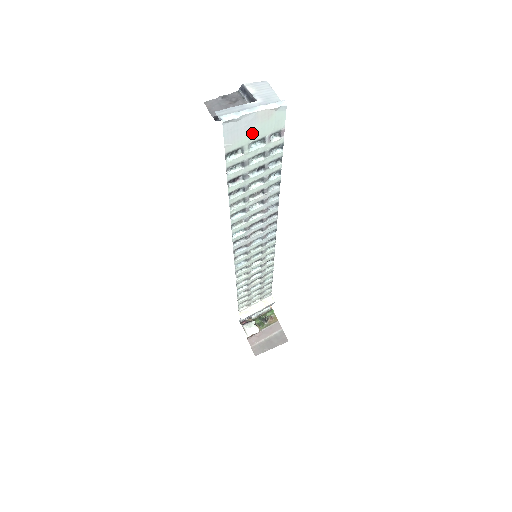
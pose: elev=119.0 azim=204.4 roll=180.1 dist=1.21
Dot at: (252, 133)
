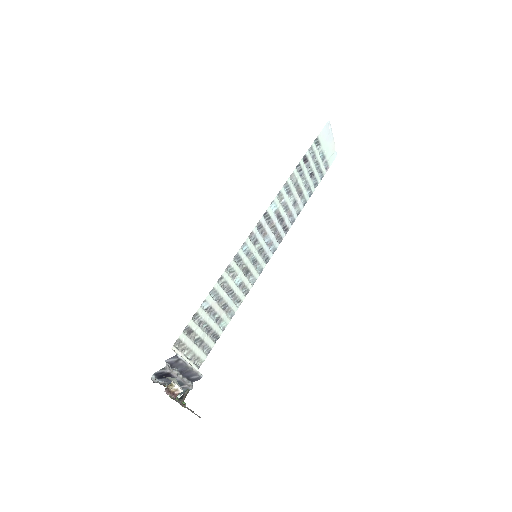
Dot at: (326, 146)
